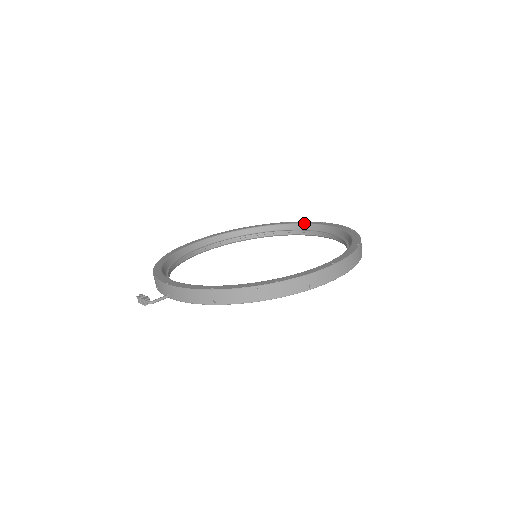
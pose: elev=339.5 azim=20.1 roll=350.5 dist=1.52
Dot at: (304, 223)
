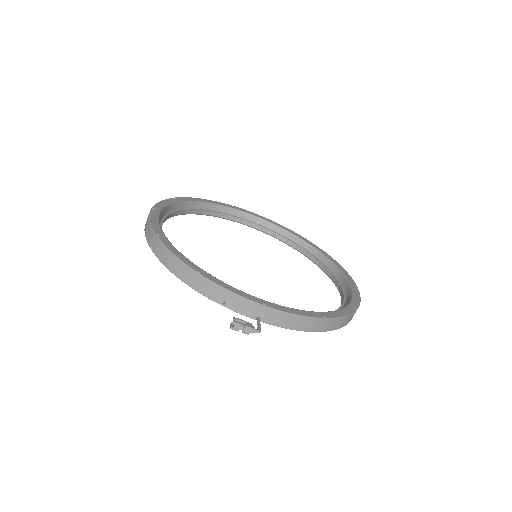
Dot at: (238, 209)
